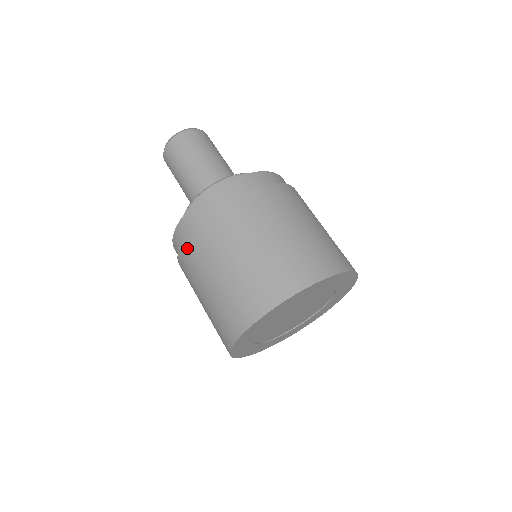
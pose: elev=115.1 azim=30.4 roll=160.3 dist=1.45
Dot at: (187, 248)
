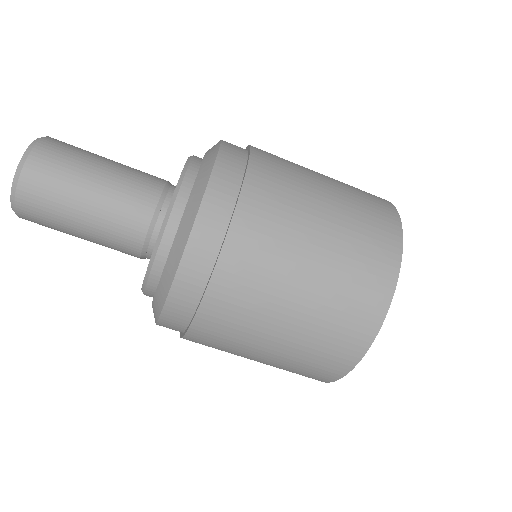
Dot at: (199, 338)
